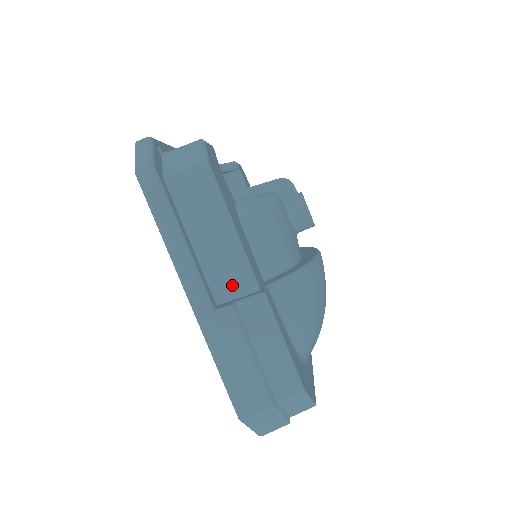
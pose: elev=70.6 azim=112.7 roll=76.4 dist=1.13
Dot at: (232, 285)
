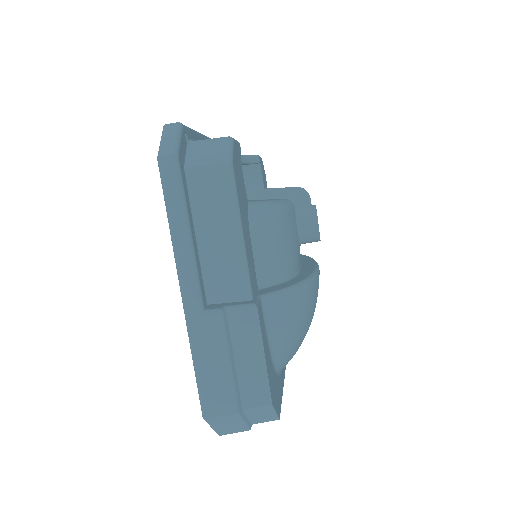
Dot at: (227, 288)
